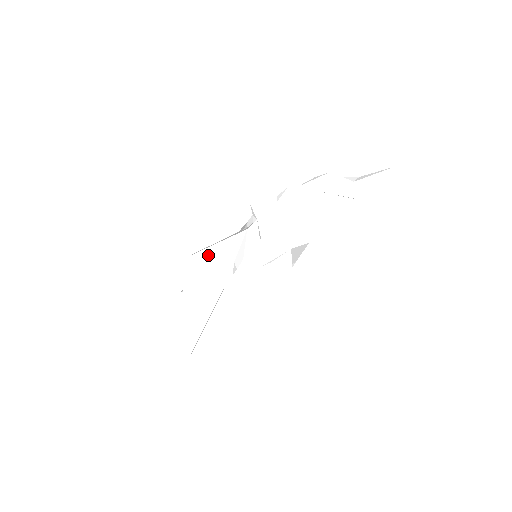
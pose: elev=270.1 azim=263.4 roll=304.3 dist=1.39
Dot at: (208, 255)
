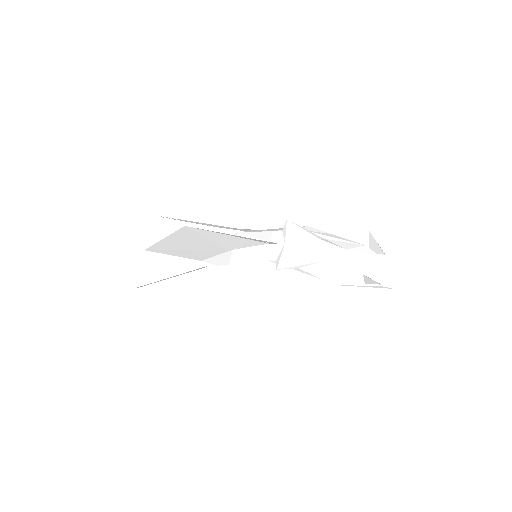
Dot at: (214, 236)
